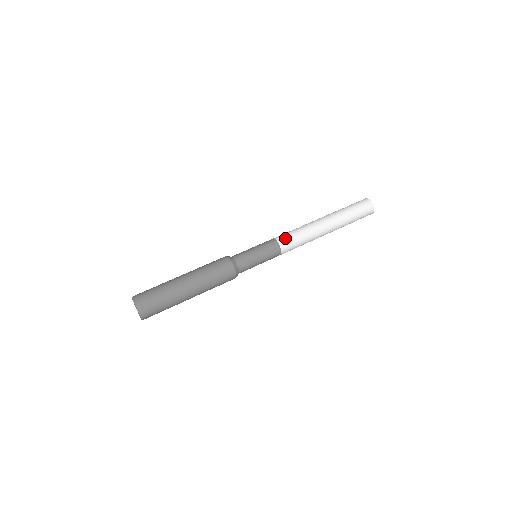
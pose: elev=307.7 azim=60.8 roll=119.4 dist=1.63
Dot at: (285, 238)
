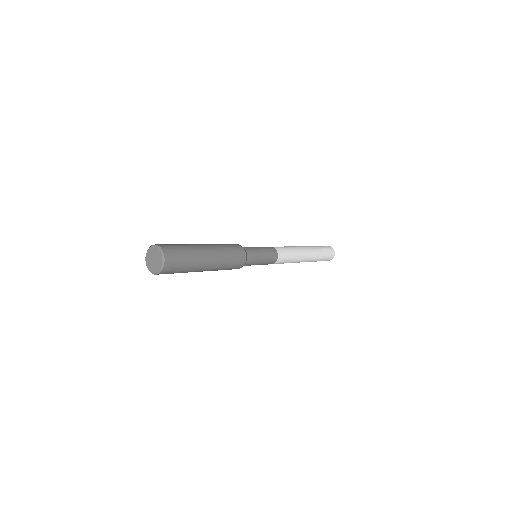
Dot at: (280, 248)
